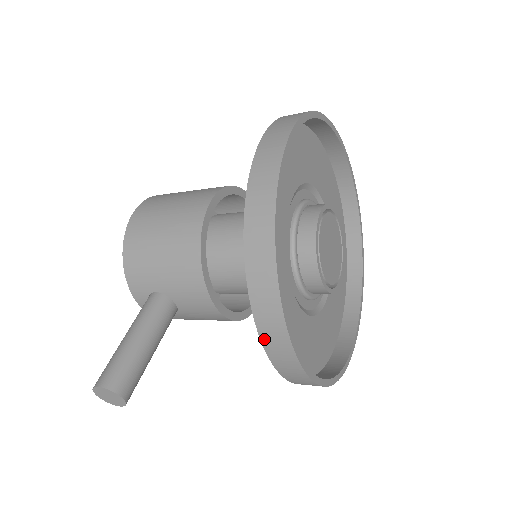
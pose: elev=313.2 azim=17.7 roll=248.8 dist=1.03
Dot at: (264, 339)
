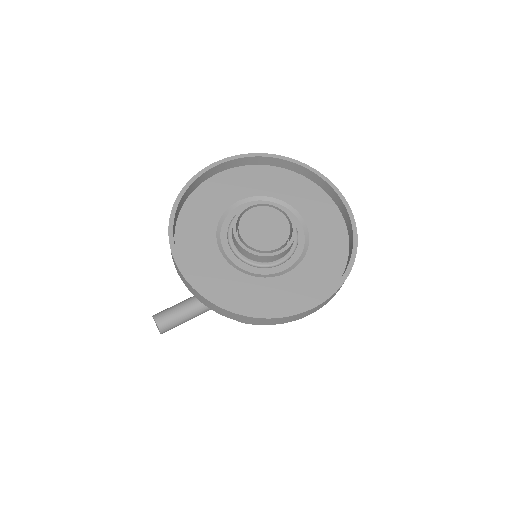
Dot at: occluded
